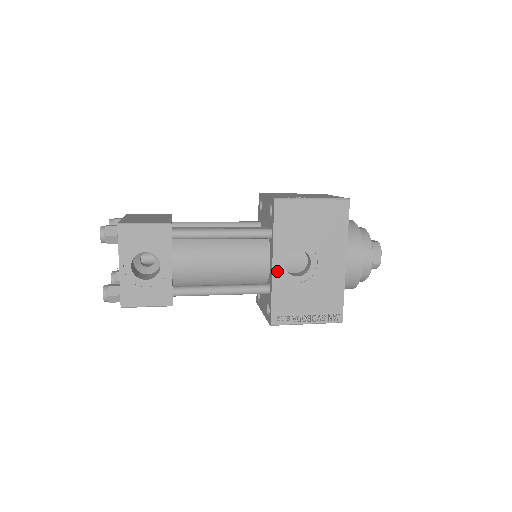
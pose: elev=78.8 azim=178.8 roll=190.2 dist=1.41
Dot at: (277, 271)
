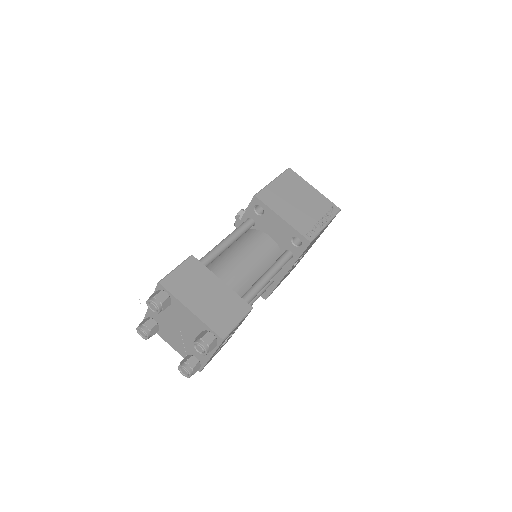
Dot at: occluded
